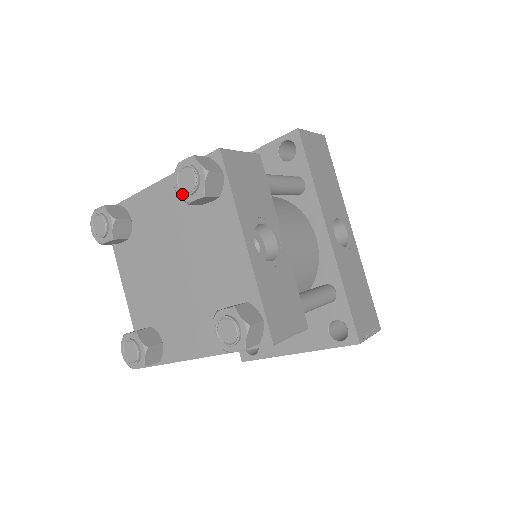
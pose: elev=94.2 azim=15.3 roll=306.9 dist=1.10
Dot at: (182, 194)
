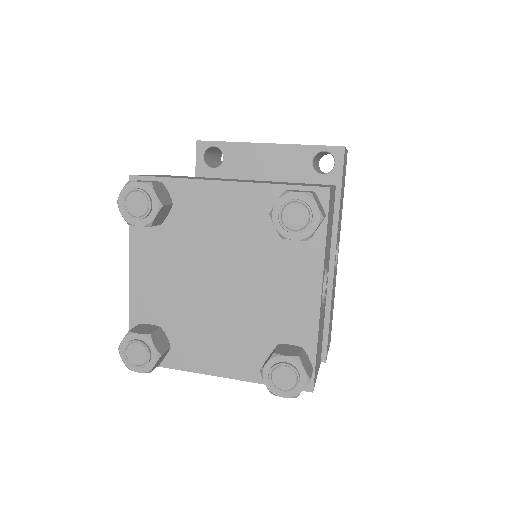
Dot at: (280, 226)
